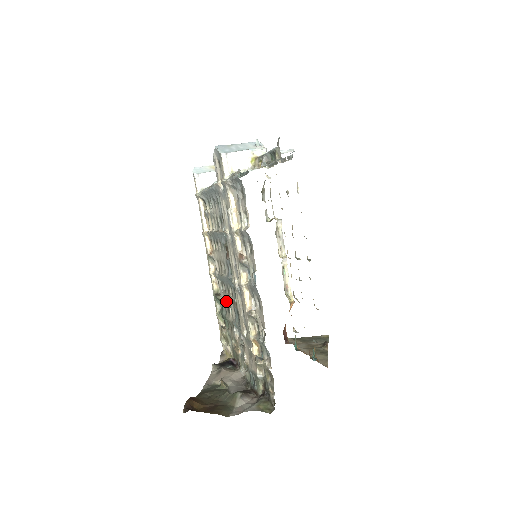
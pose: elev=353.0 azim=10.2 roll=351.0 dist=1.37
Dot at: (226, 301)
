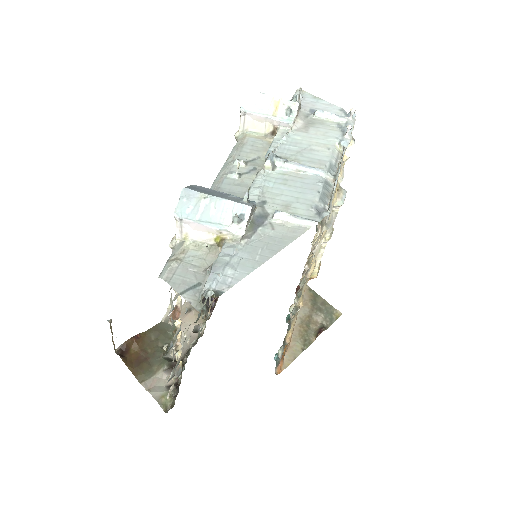
Dot at: occluded
